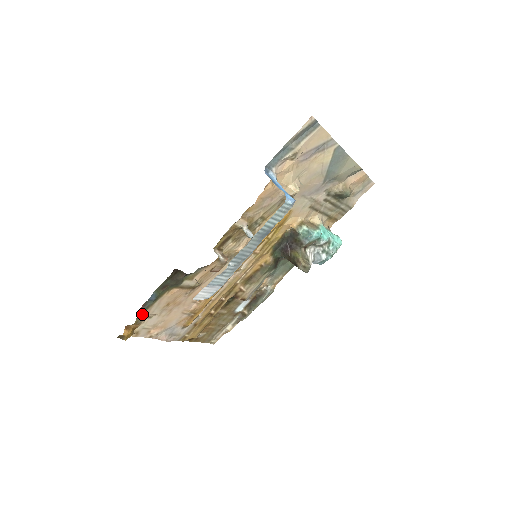
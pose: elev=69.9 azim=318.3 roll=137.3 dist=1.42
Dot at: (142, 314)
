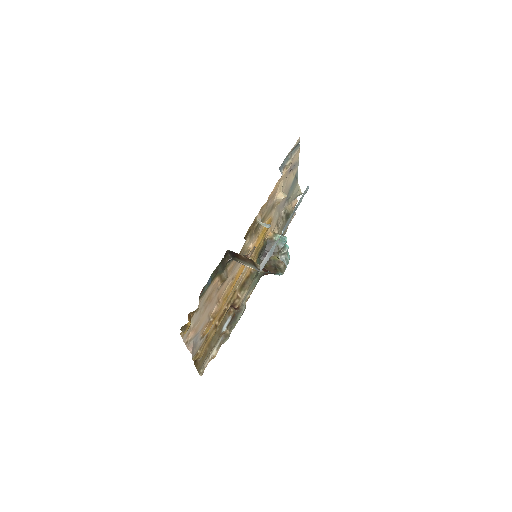
Dot at: occluded
